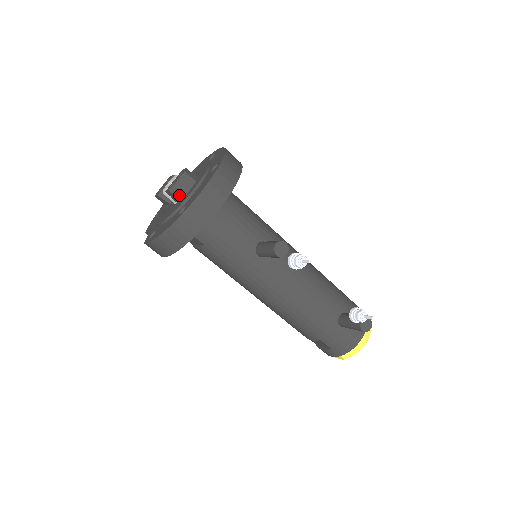
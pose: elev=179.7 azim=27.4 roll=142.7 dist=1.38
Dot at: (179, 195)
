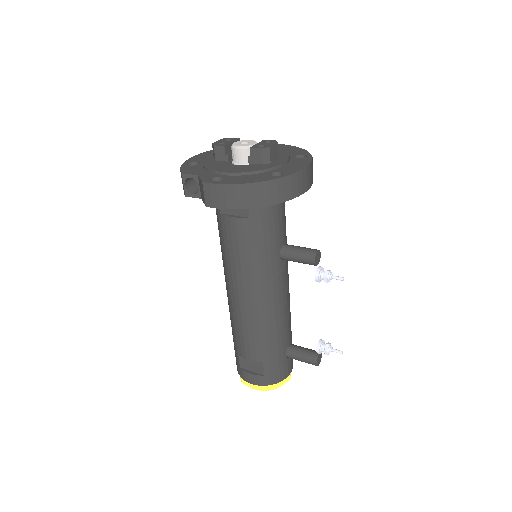
Dot at: (266, 159)
